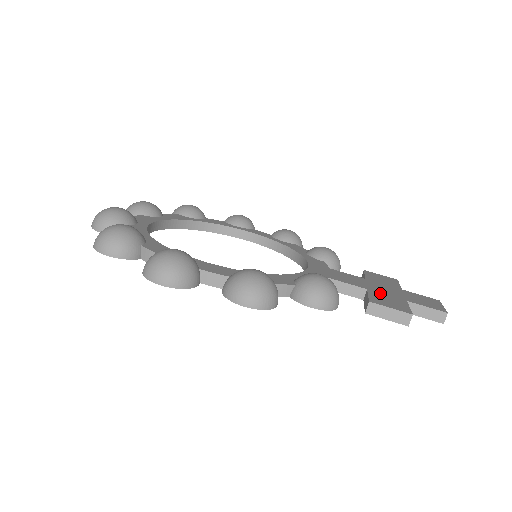
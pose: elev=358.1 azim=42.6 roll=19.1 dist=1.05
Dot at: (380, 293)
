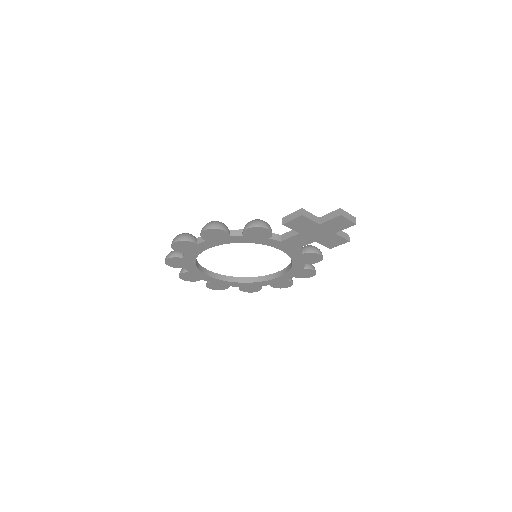
Dot at: occluded
